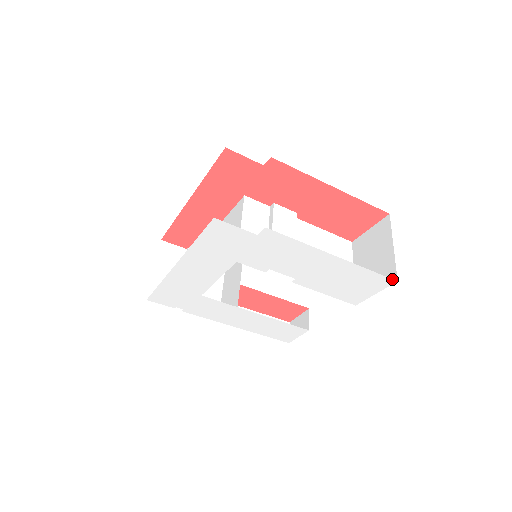
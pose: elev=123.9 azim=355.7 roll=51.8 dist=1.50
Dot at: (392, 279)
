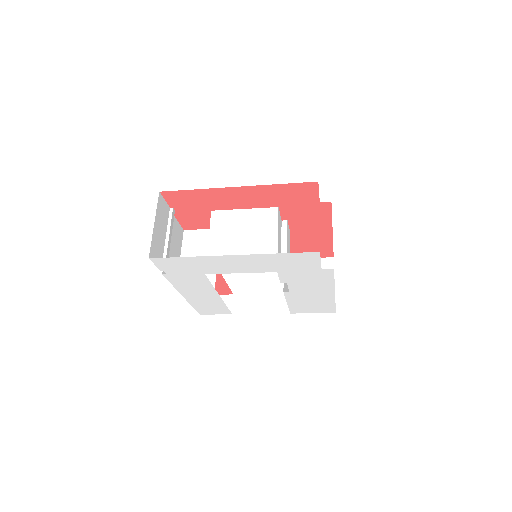
Dot at: occluded
